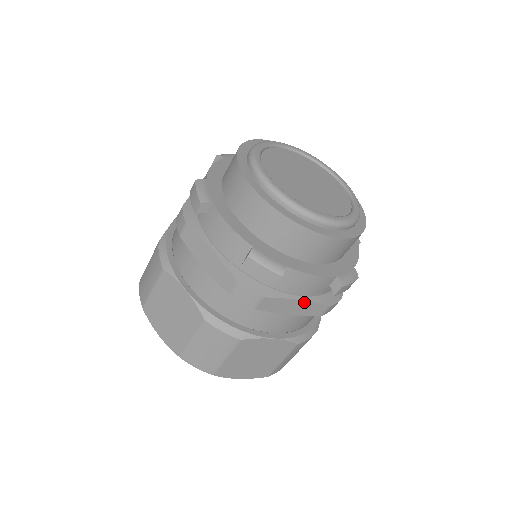
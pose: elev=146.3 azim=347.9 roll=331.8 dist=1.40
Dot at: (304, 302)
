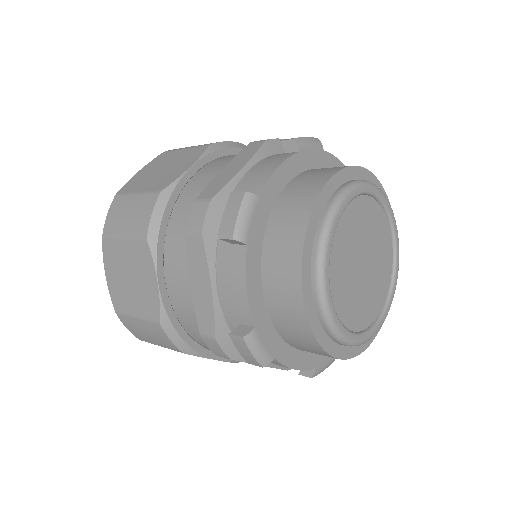
Dot at: (267, 366)
